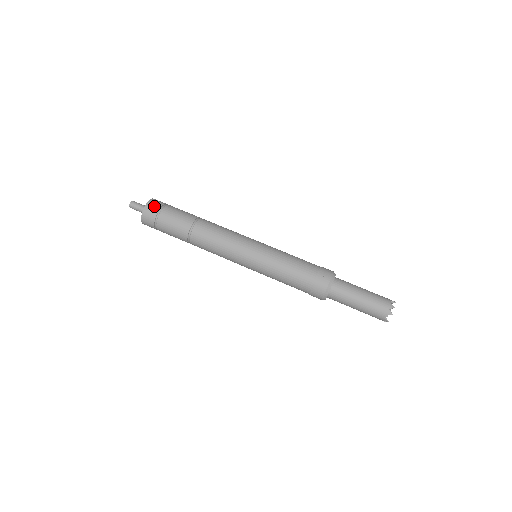
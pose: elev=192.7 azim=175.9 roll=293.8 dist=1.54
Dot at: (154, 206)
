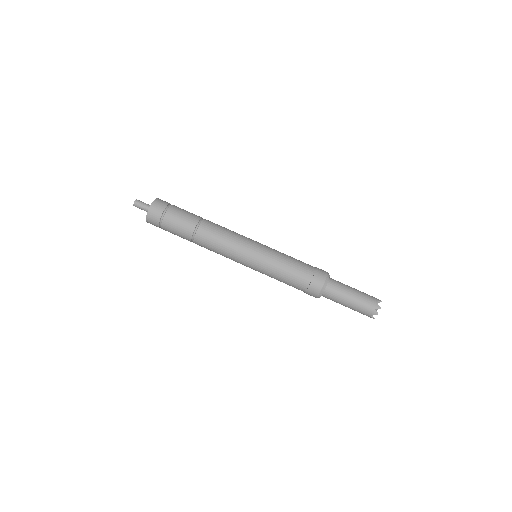
Dot at: (158, 209)
